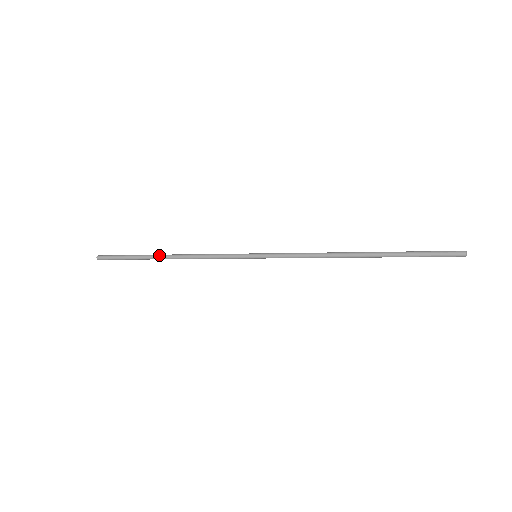
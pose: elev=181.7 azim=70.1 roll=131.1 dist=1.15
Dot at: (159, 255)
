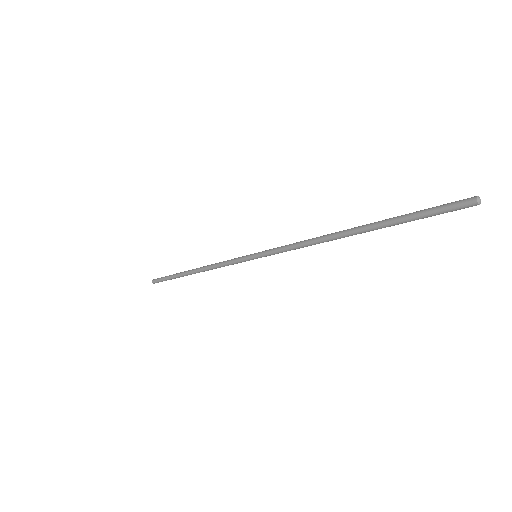
Dot at: (190, 270)
